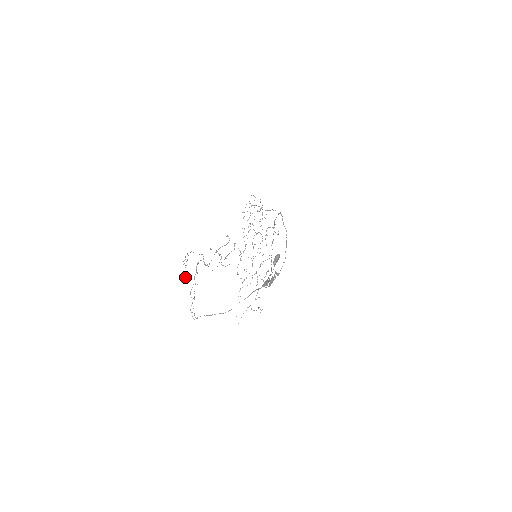
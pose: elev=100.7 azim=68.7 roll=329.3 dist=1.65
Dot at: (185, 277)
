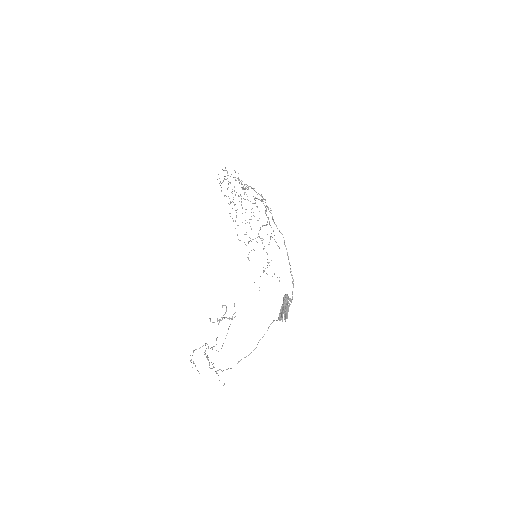
Dot at: occluded
